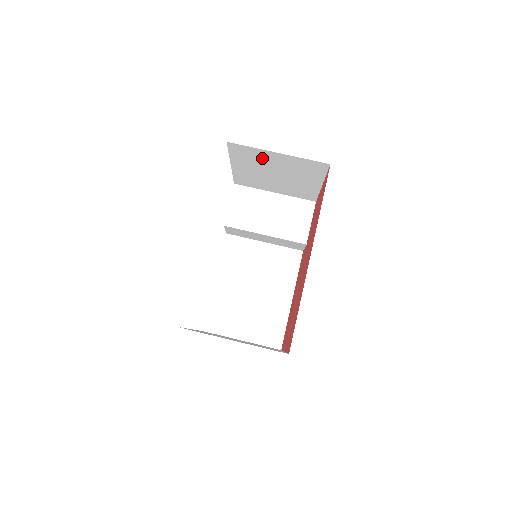
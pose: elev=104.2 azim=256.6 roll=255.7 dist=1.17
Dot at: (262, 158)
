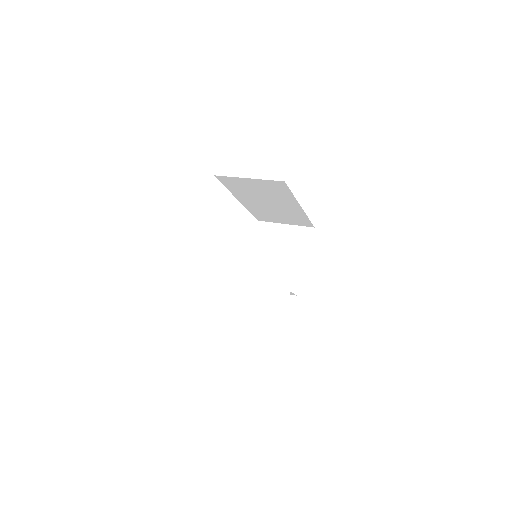
Dot at: (274, 235)
